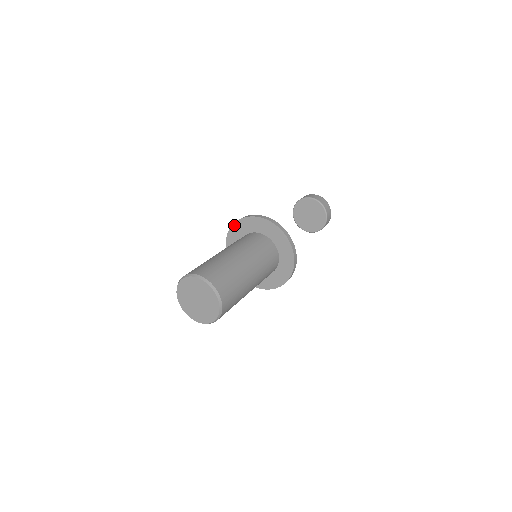
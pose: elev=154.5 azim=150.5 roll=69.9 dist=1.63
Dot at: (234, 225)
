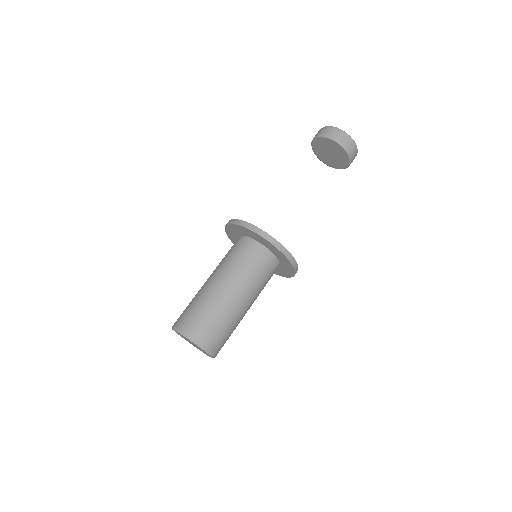
Dot at: (226, 229)
